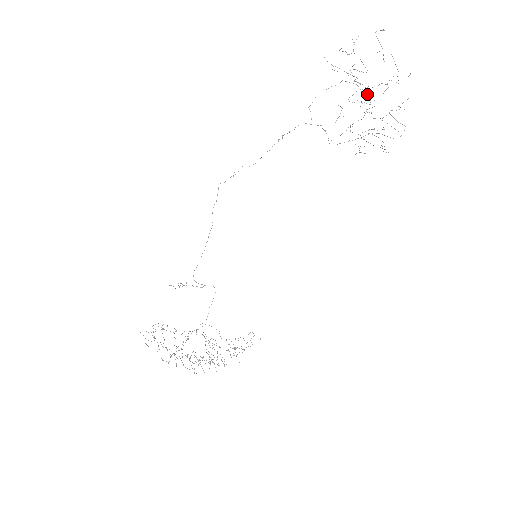
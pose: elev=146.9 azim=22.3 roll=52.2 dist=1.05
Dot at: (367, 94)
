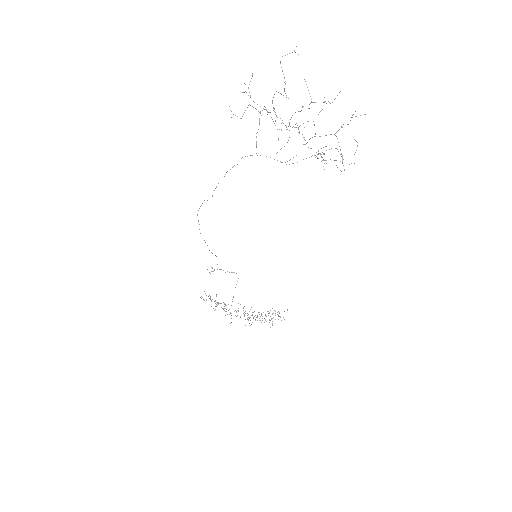
Dot at: occluded
